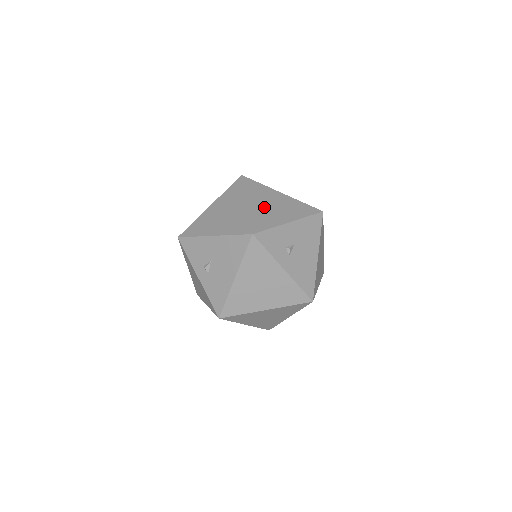
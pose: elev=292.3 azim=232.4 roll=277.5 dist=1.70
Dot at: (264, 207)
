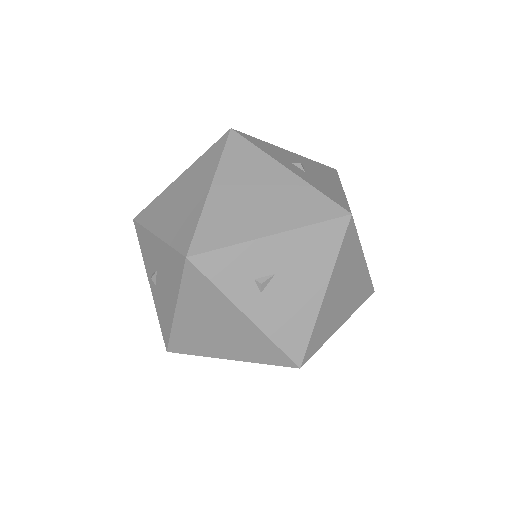
Dot at: (237, 199)
